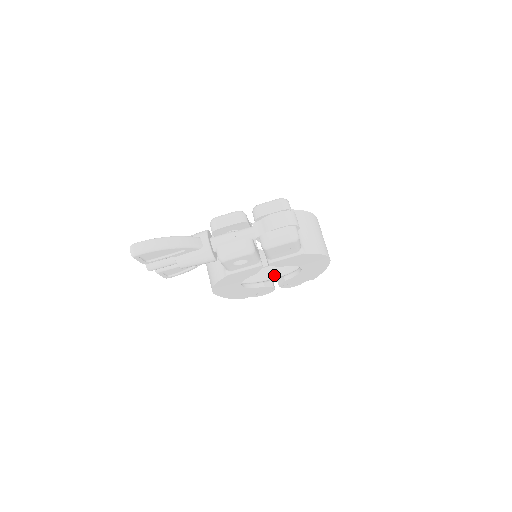
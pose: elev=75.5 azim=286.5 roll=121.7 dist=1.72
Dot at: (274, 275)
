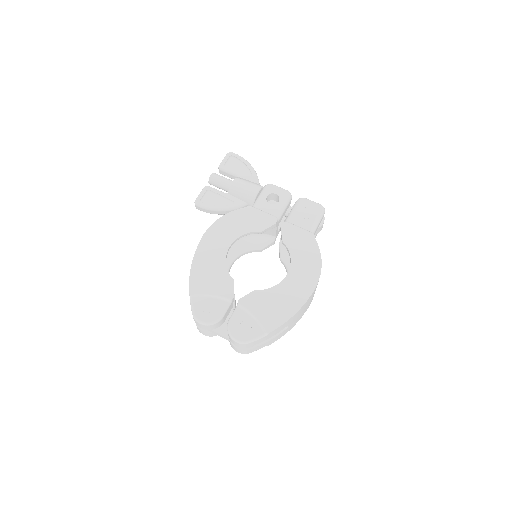
Dot at: occluded
